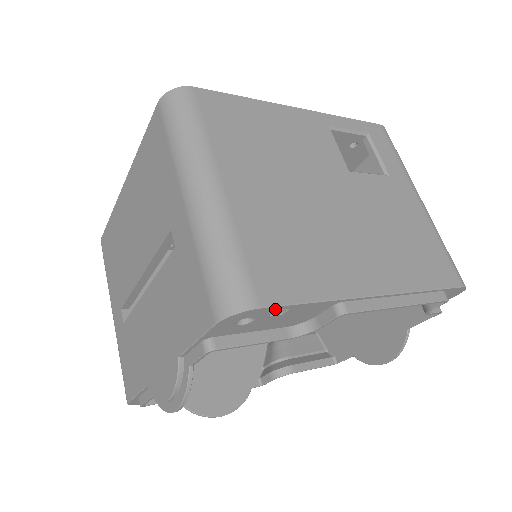
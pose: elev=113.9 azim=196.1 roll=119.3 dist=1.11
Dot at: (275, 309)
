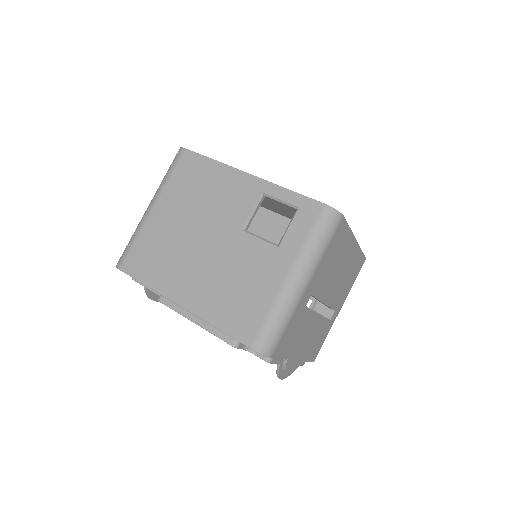
Dot at: (130, 276)
